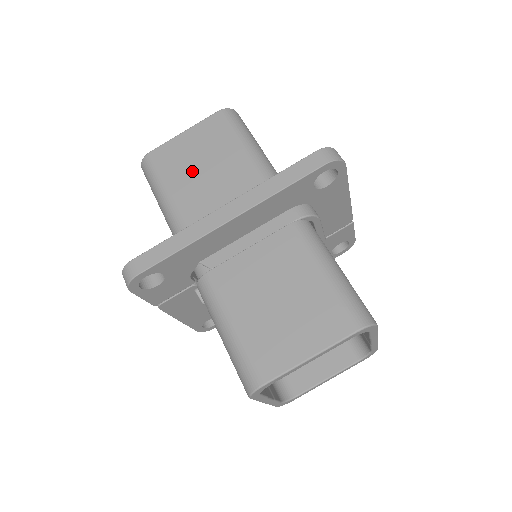
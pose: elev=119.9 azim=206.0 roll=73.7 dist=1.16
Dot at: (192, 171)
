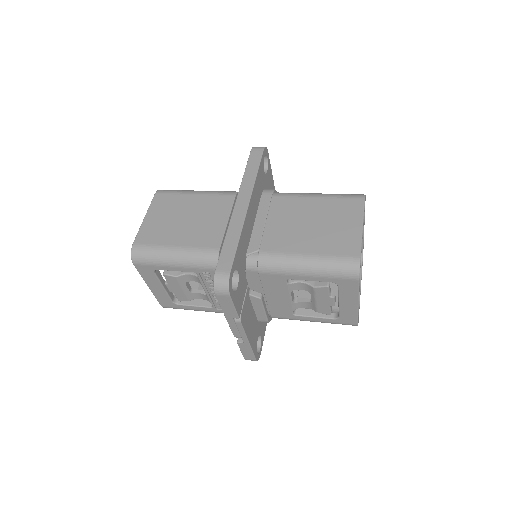
Dot at: (179, 226)
